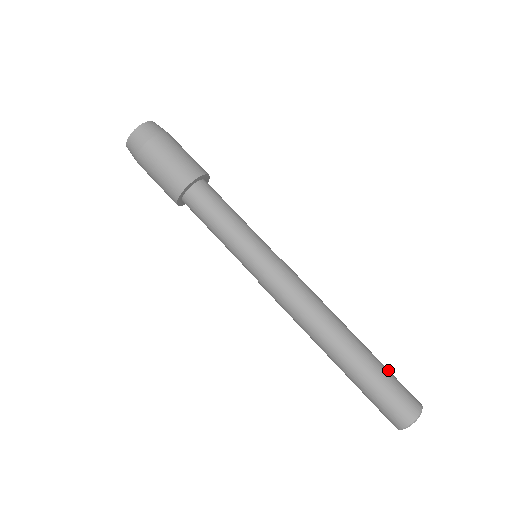
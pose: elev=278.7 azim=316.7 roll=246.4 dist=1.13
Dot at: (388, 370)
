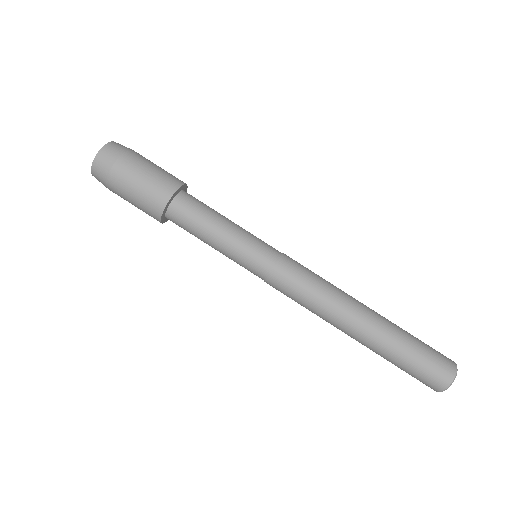
Dot at: (414, 346)
